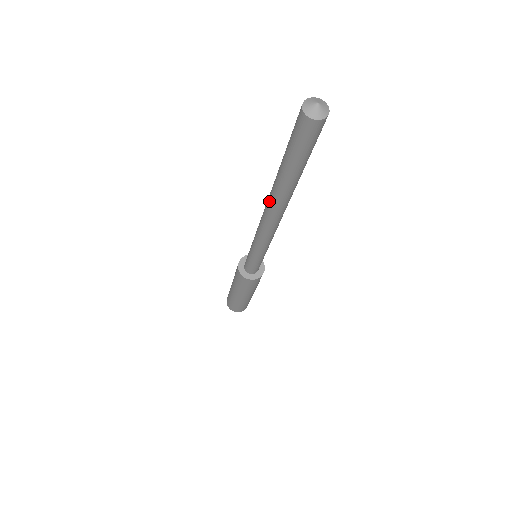
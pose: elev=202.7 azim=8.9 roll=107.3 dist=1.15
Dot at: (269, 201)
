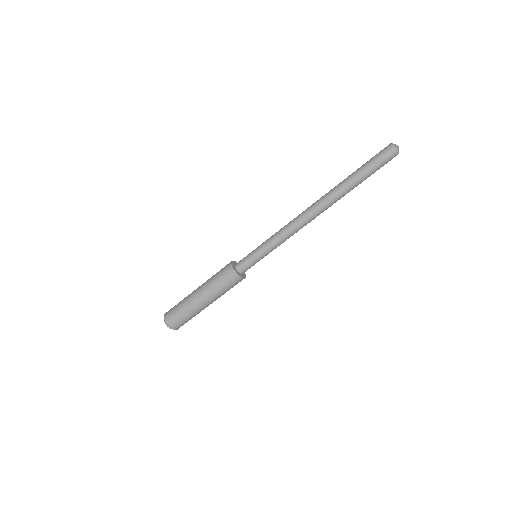
Dot at: (325, 202)
